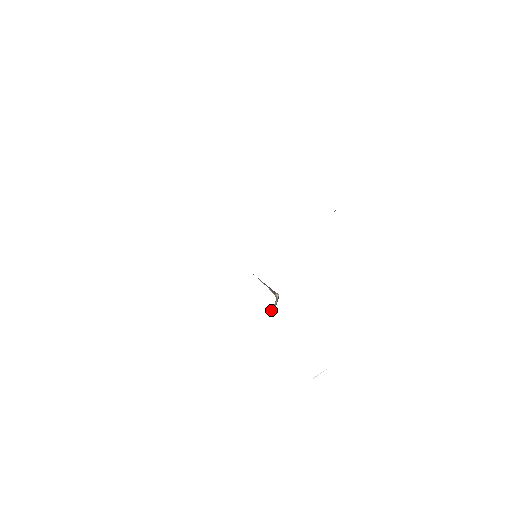
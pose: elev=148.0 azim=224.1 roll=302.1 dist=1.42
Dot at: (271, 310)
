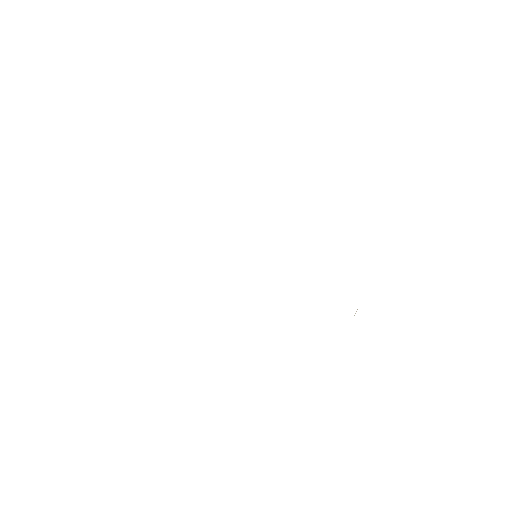
Dot at: occluded
